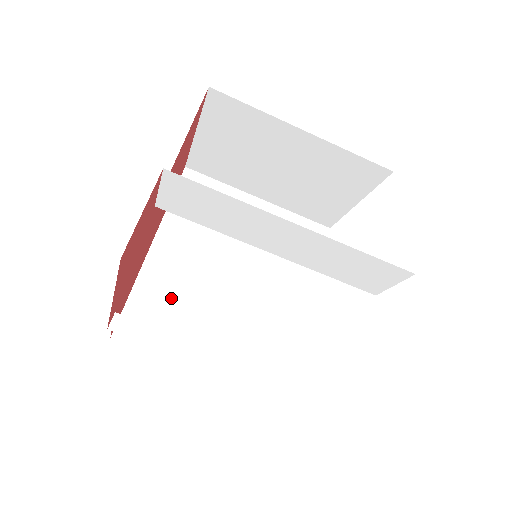
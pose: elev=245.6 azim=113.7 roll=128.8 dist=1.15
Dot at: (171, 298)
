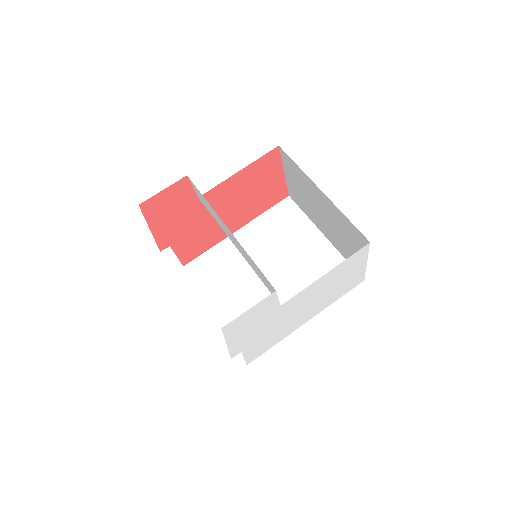
Dot at: (224, 265)
